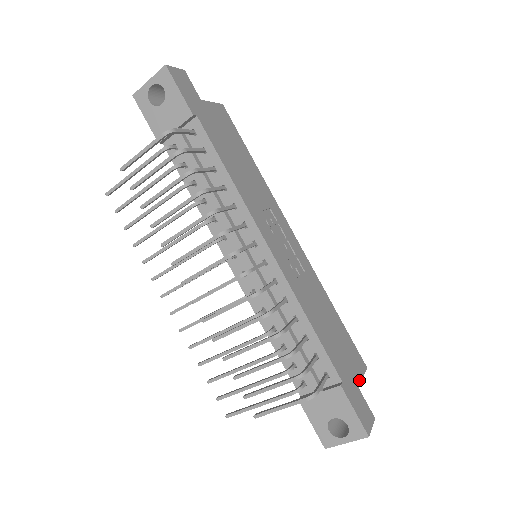
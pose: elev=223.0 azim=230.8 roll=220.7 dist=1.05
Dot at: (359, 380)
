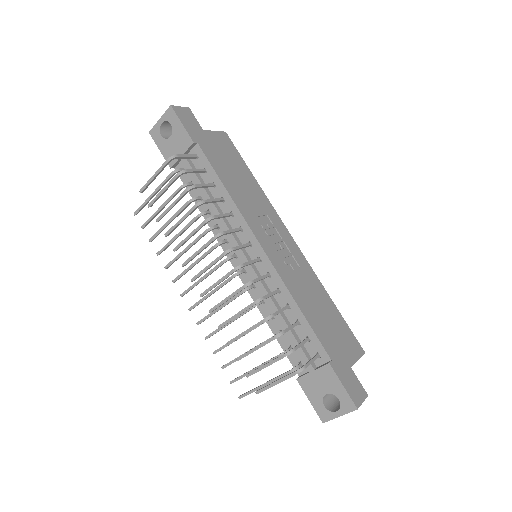
Dot at: (353, 361)
